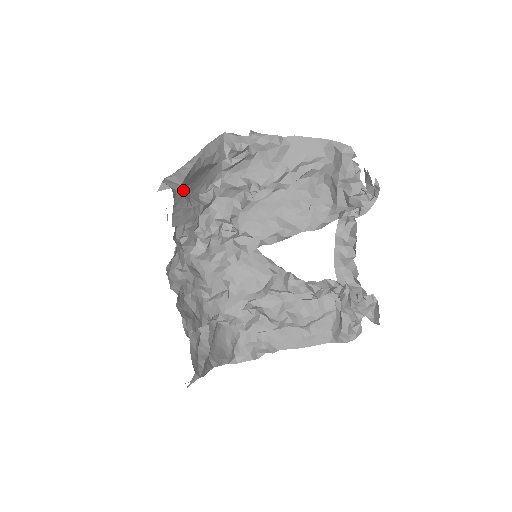
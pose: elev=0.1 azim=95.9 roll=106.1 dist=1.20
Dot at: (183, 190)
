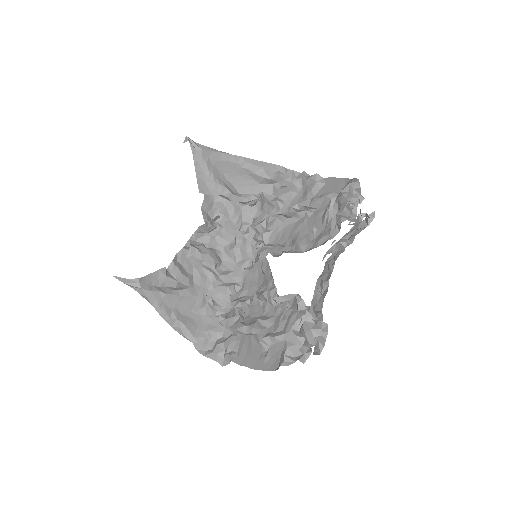
Dot at: (209, 162)
